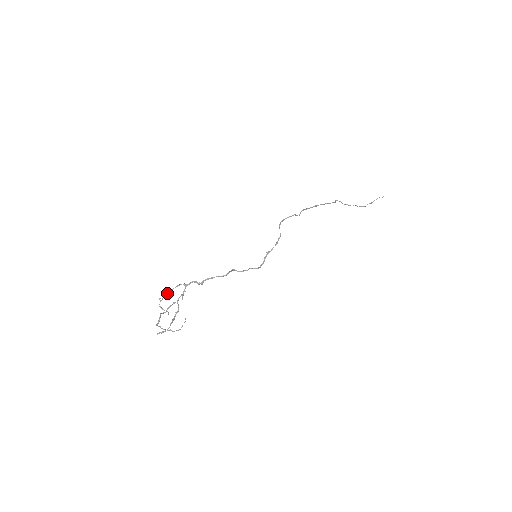
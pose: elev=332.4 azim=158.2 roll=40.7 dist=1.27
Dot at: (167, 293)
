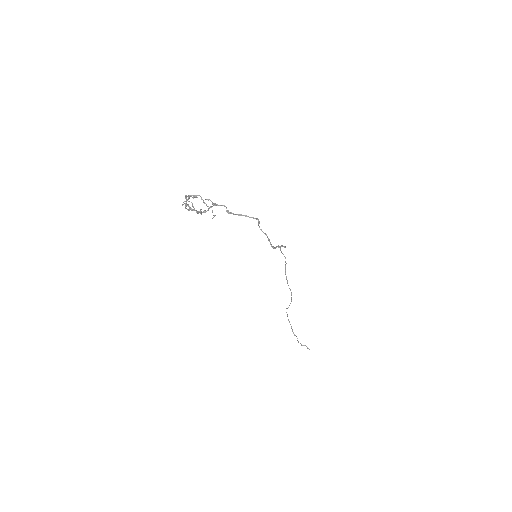
Dot at: occluded
